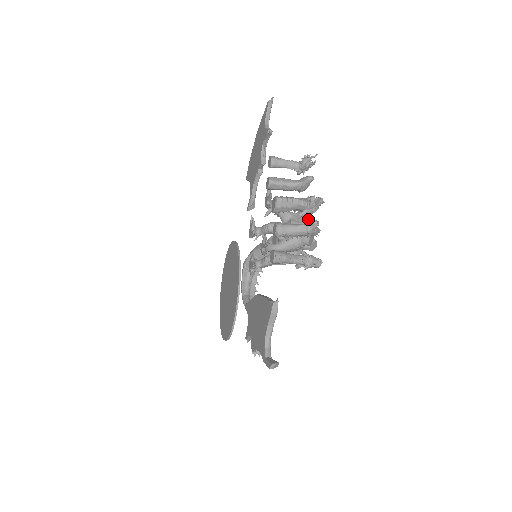
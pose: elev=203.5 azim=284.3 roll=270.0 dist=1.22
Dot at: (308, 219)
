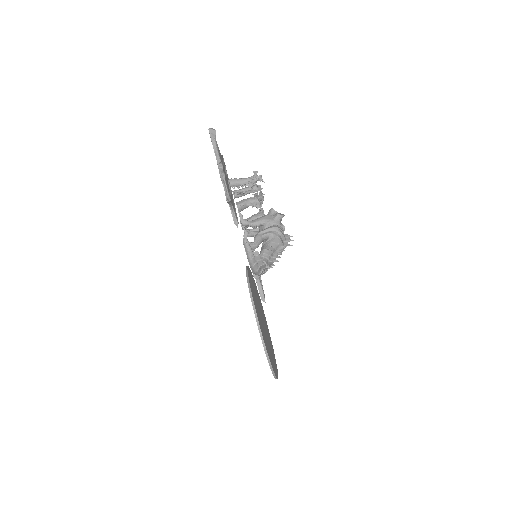
Dot at: occluded
